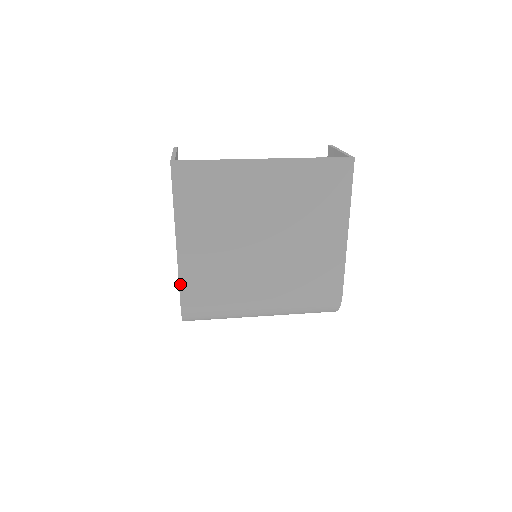
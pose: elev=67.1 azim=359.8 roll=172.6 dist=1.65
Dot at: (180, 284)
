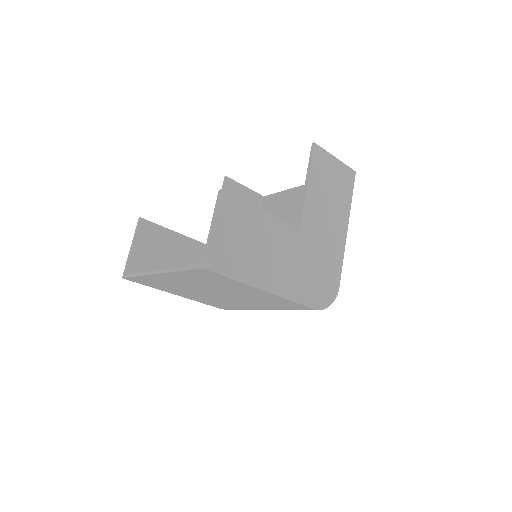
Dot at: (207, 304)
